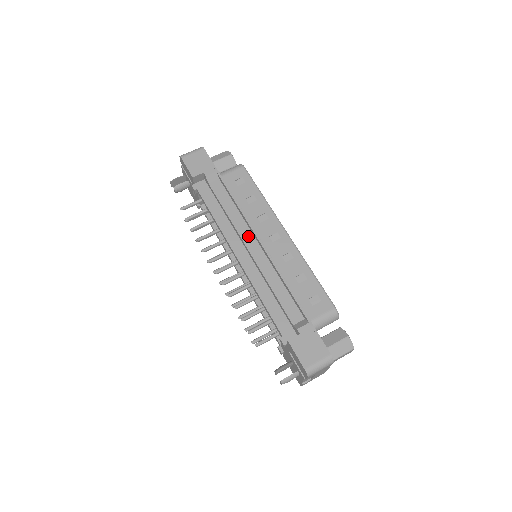
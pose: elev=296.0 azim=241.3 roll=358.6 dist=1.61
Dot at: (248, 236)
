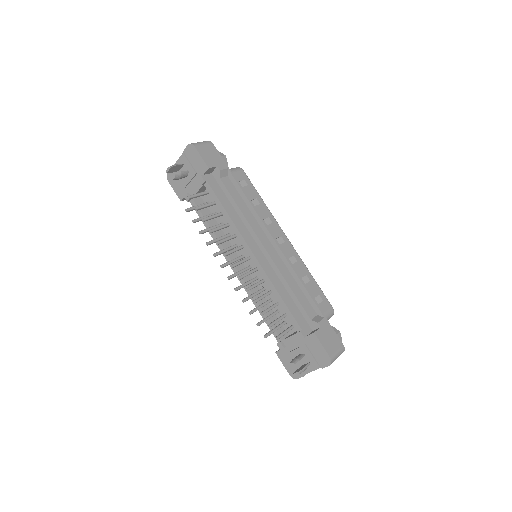
Dot at: (262, 235)
